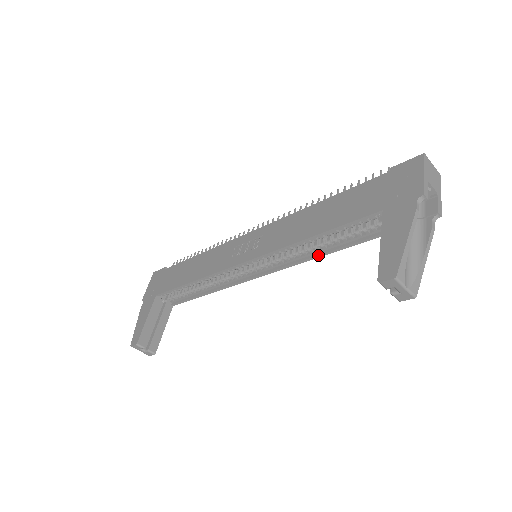
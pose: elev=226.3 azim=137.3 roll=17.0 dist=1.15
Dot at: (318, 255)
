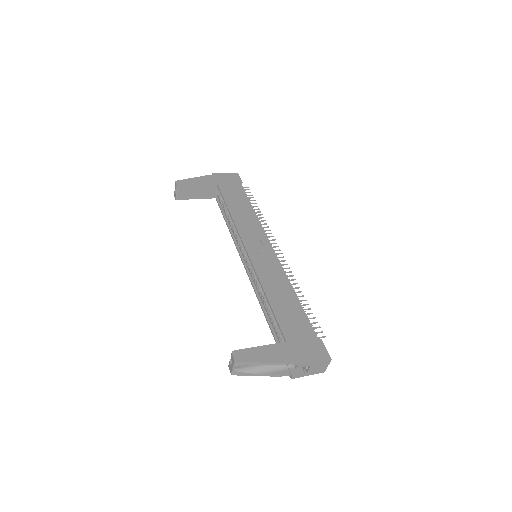
Dot at: (260, 302)
